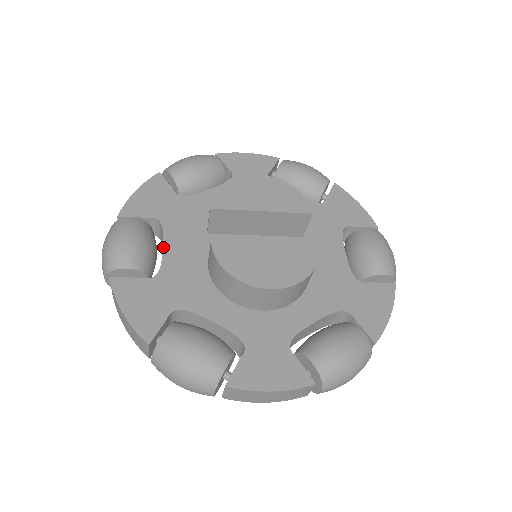
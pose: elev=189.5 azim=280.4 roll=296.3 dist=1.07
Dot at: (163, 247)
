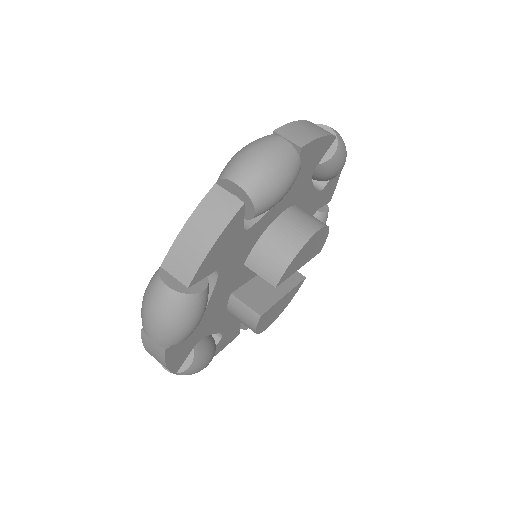
Dot at: (211, 298)
